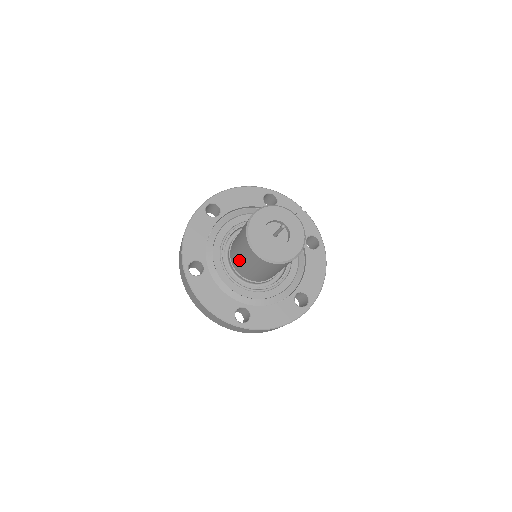
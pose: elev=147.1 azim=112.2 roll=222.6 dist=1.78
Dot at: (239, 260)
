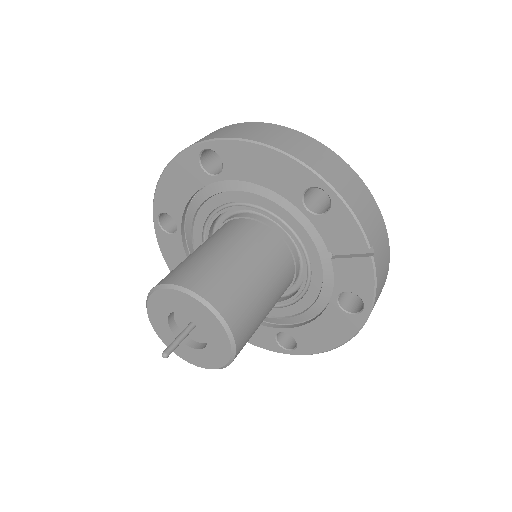
Dot at: occluded
